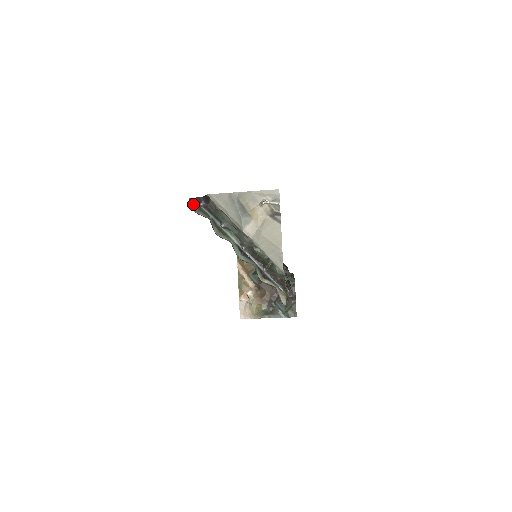
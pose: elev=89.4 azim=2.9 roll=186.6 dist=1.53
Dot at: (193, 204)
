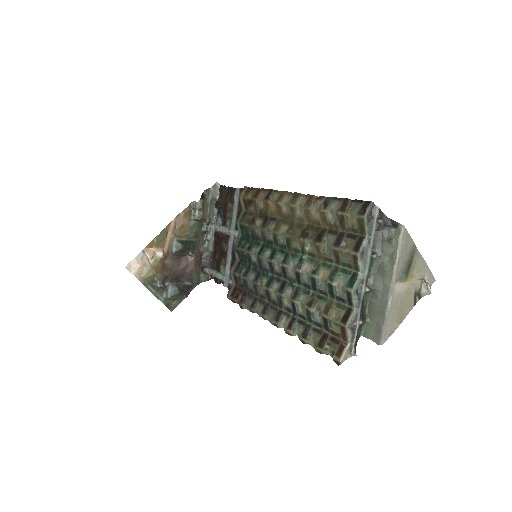
Dot at: (371, 210)
